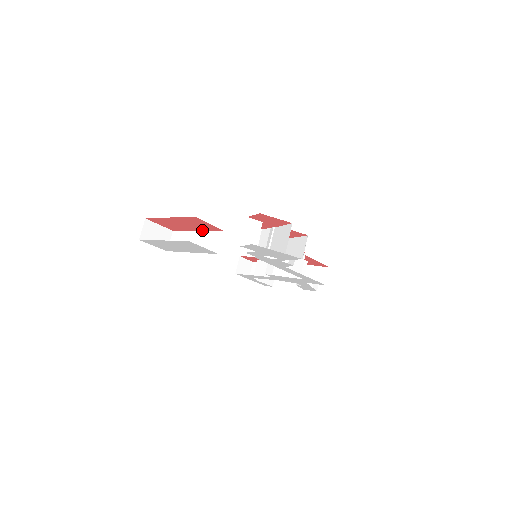
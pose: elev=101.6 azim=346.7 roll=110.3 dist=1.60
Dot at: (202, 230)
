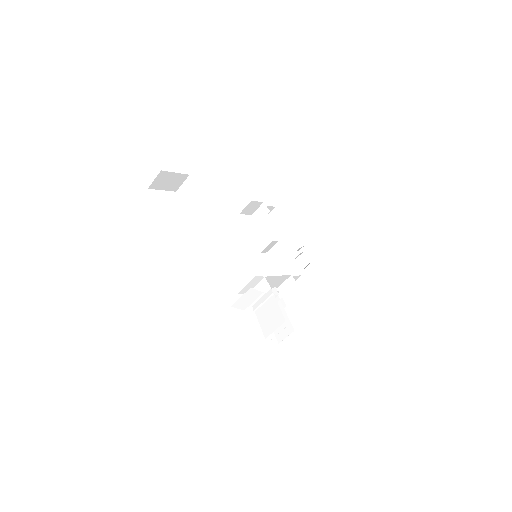
Dot at: (215, 213)
